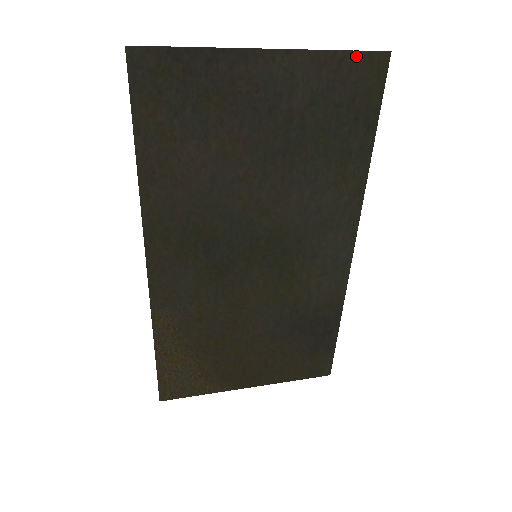
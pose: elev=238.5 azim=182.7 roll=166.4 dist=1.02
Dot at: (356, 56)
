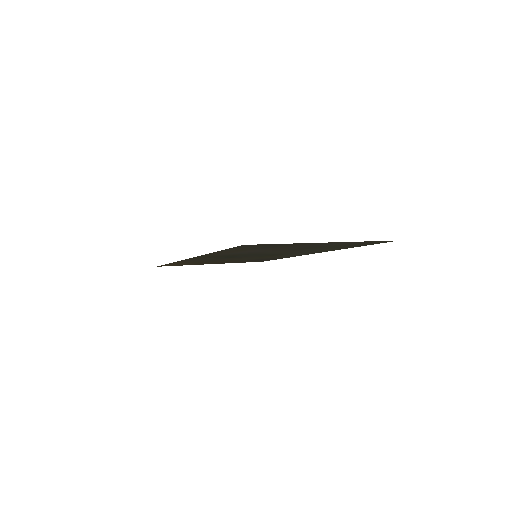
Dot at: (378, 241)
